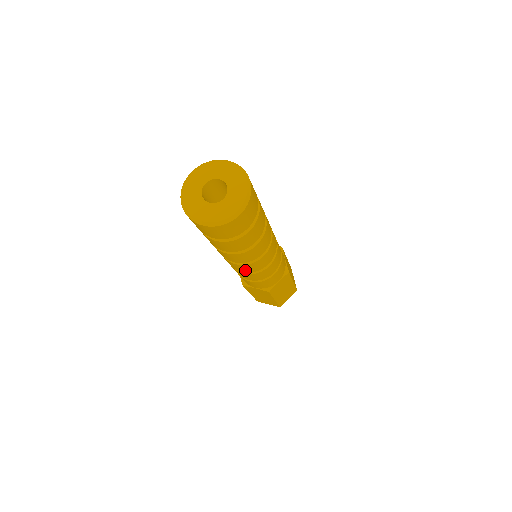
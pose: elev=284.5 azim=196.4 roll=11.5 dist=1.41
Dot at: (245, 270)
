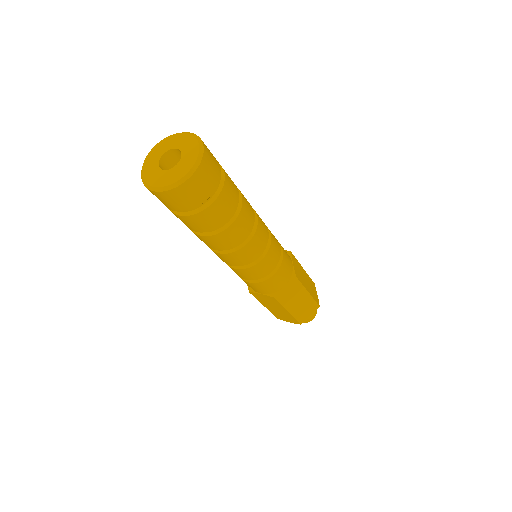
Dot at: (234, 263)
